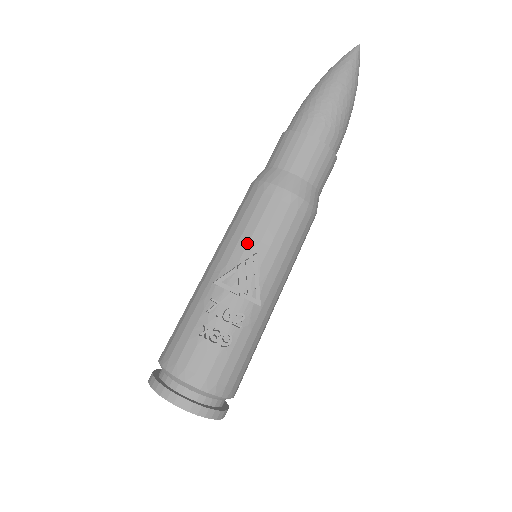
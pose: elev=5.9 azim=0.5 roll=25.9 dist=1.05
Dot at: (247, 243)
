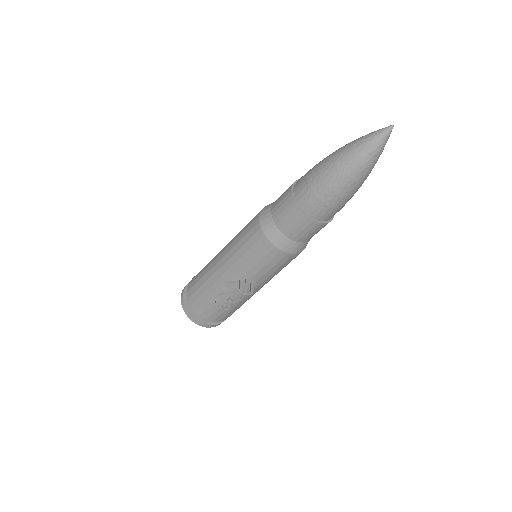
Dot at: (247, 271)
